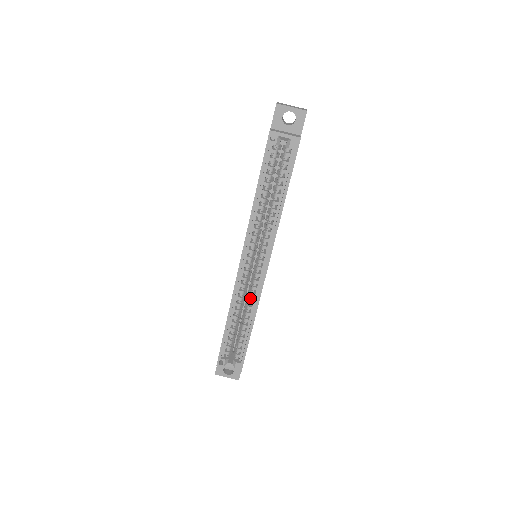
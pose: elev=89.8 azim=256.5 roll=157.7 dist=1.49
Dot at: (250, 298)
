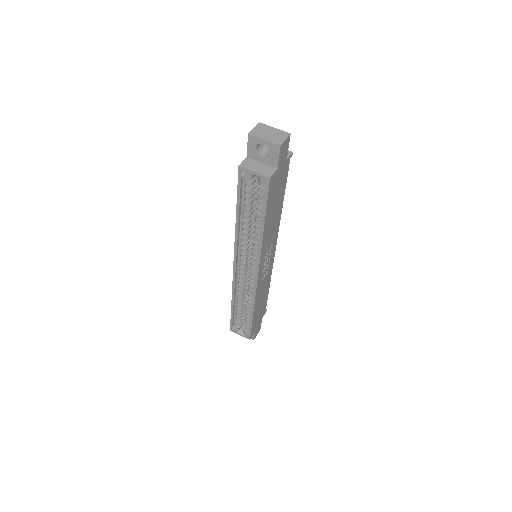
Dot at: (249, 292)
